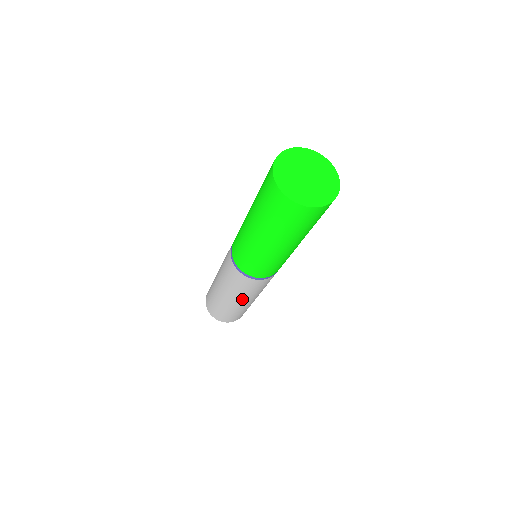
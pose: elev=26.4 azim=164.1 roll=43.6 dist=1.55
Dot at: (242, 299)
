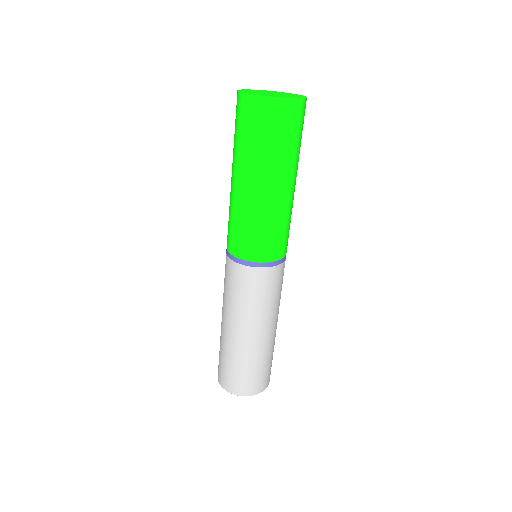
Dot at: (227, 315)
